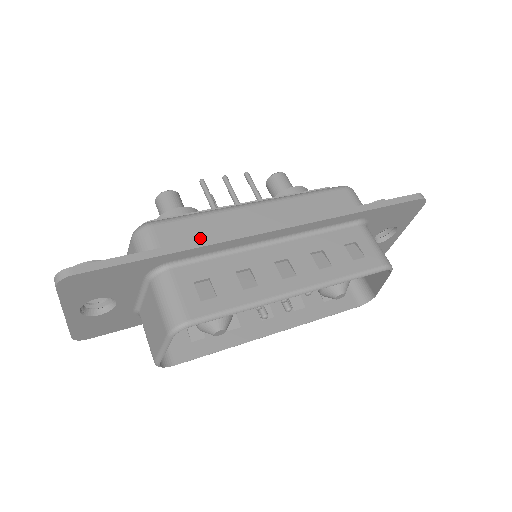
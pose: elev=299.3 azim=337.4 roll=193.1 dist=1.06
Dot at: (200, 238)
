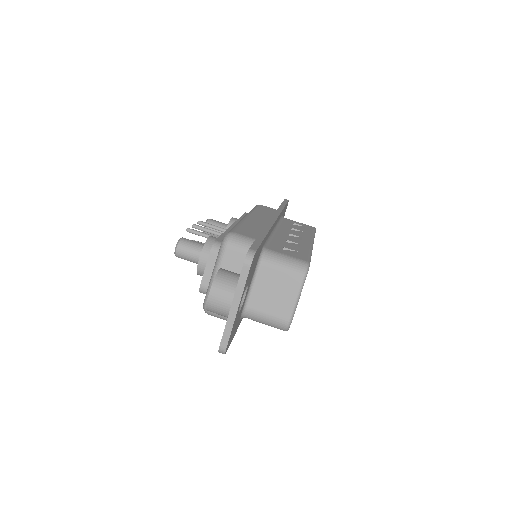
Dot at: (258, 231)
